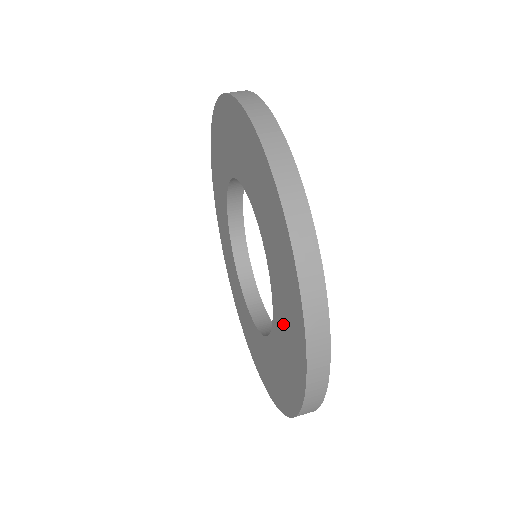
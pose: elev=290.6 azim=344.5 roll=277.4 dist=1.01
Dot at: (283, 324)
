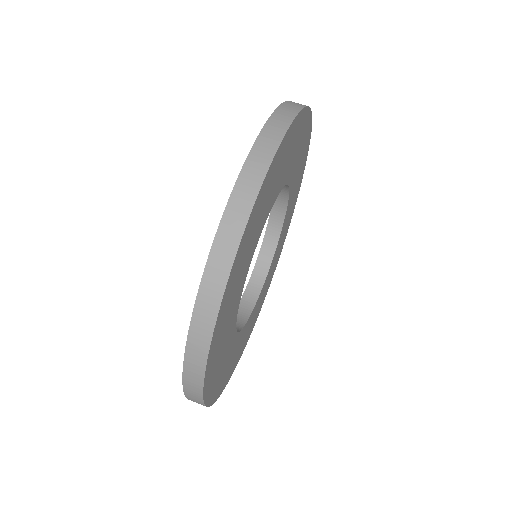
Dot at: occluded
